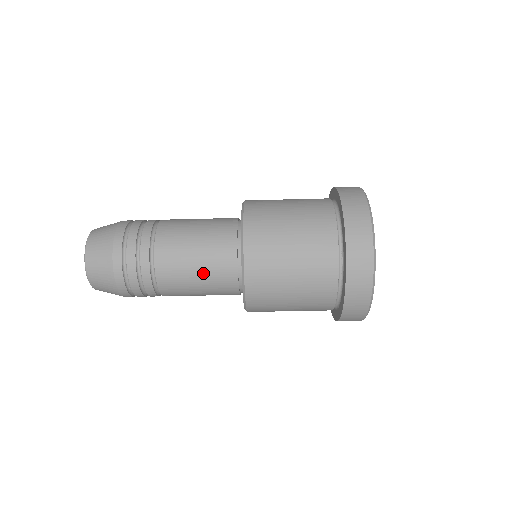
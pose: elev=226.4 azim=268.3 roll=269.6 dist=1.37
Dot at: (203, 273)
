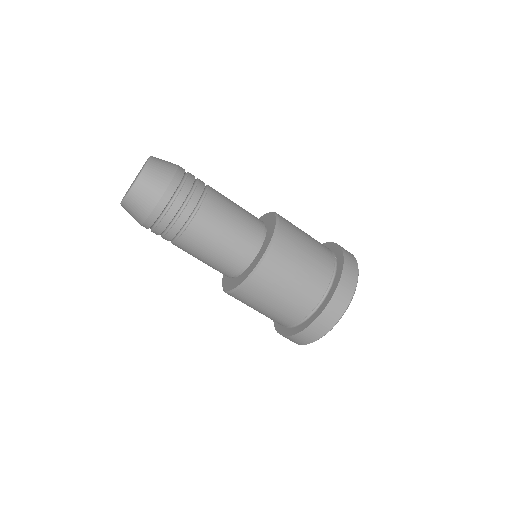
Dot at: (210, 262)
